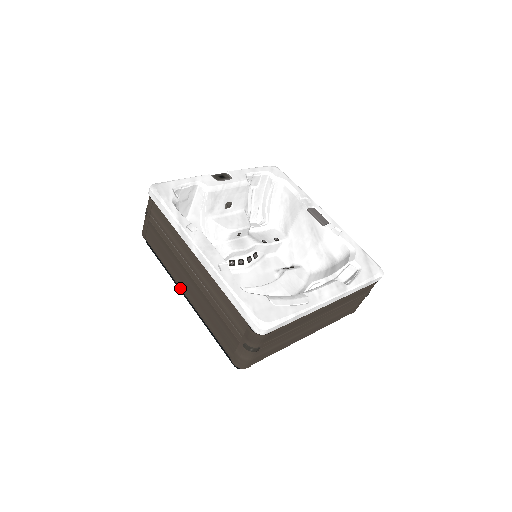
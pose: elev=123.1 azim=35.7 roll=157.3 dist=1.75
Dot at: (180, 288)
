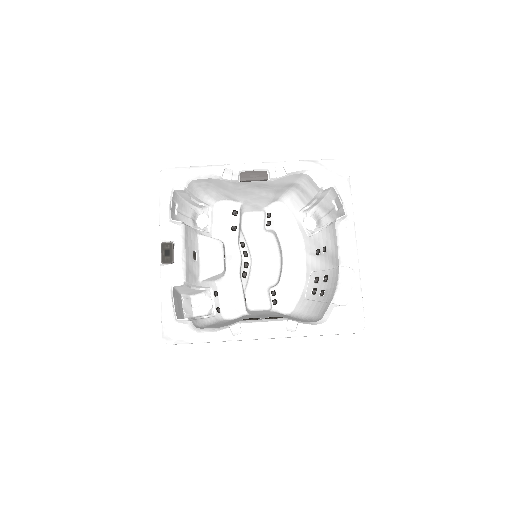
Dot at: occluded
